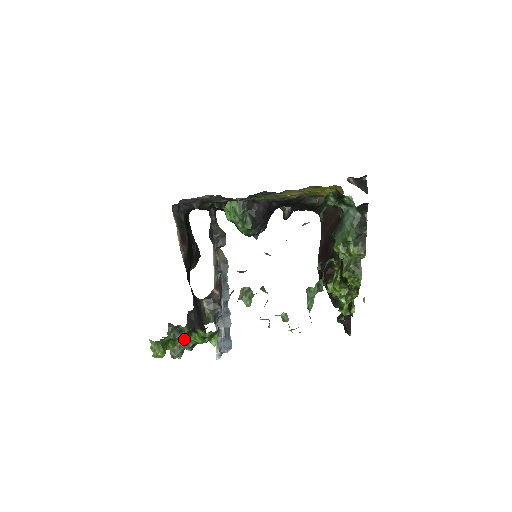
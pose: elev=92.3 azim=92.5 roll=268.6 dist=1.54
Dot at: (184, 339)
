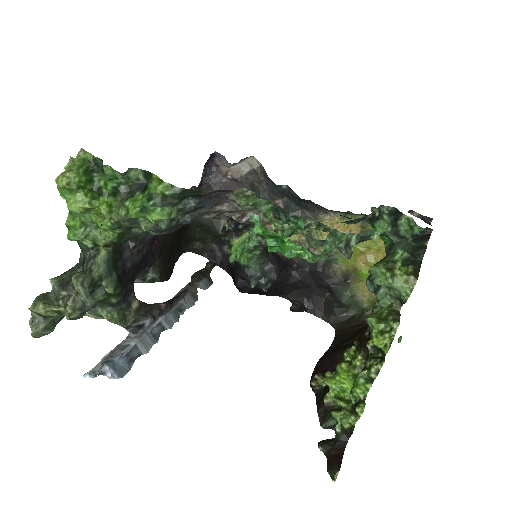
Dot at: (111, 211)
